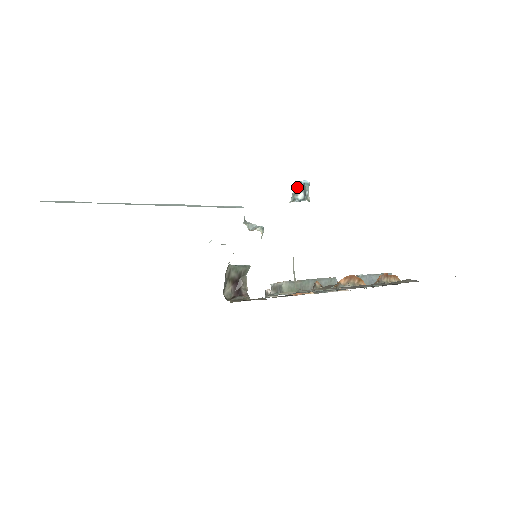
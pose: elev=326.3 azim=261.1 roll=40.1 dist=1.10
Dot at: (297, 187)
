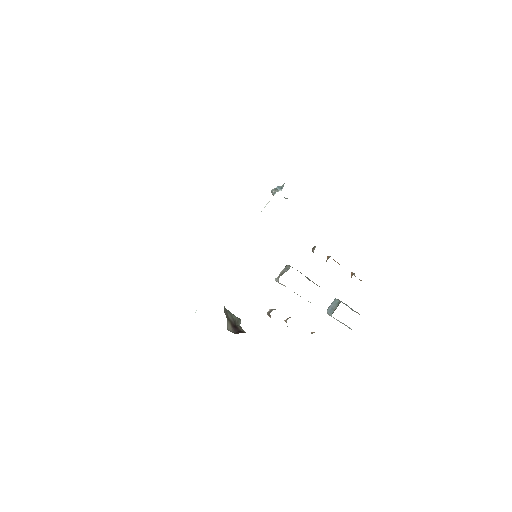
Dot at: (274, 190)
